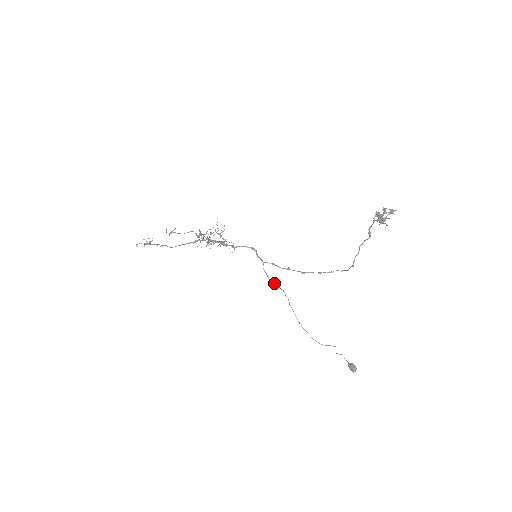
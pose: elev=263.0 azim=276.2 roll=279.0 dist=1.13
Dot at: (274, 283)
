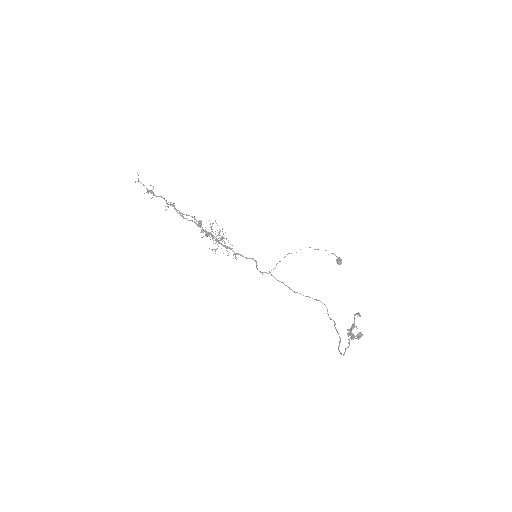
Dot at: occluded
